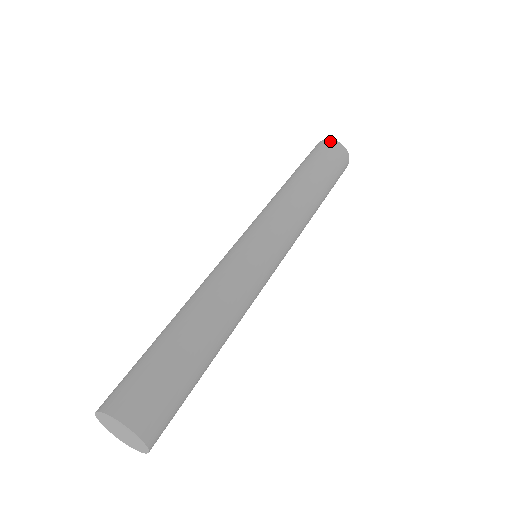
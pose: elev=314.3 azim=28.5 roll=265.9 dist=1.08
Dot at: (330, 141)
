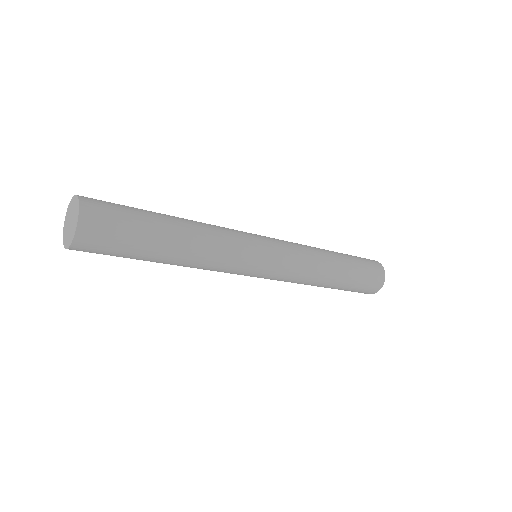
Dot at: (378, 262)
